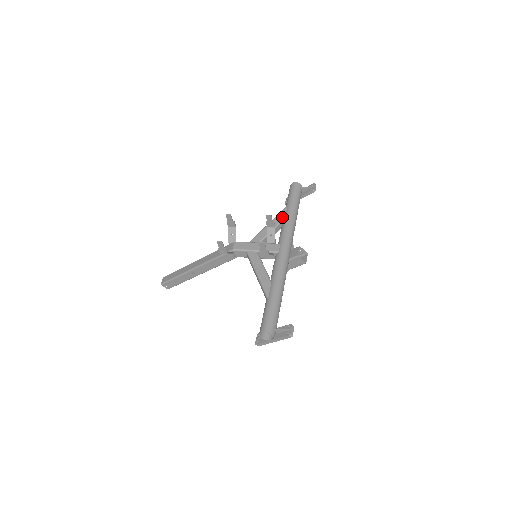
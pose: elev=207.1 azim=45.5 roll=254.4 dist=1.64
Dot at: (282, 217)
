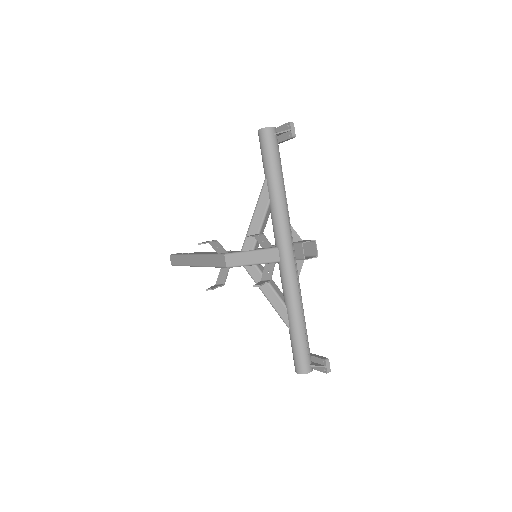
Dot at: (266, 201)
